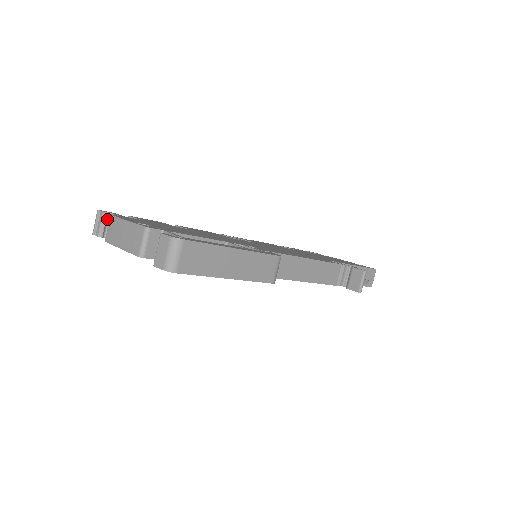
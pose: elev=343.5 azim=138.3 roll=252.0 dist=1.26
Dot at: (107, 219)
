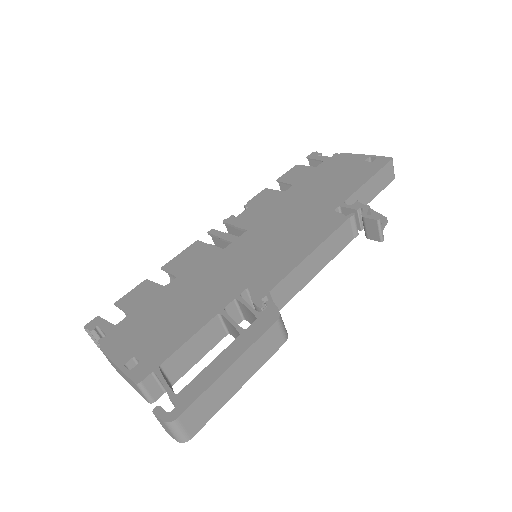
Dot at: (98, 332)
